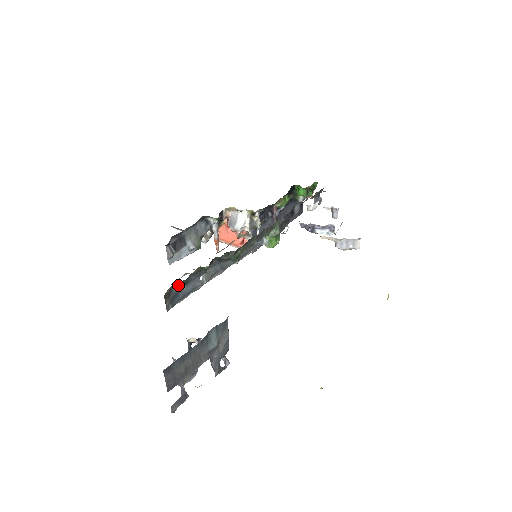
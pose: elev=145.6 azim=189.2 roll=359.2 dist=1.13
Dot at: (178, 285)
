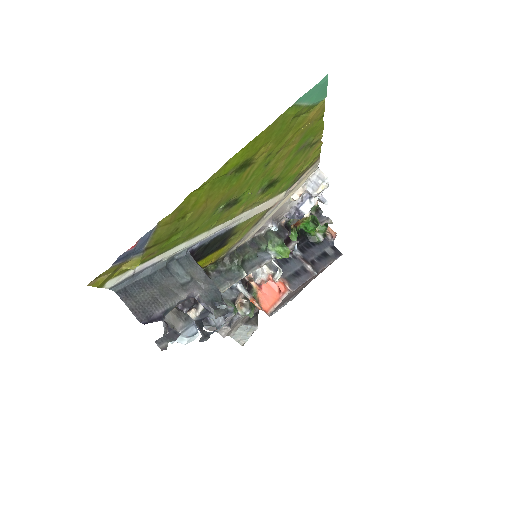
Dot at: occluded
